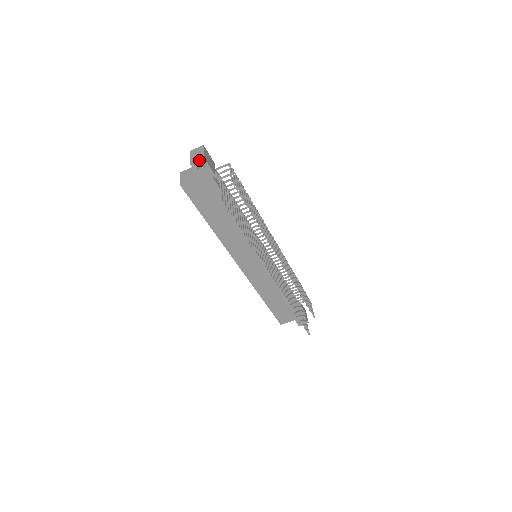
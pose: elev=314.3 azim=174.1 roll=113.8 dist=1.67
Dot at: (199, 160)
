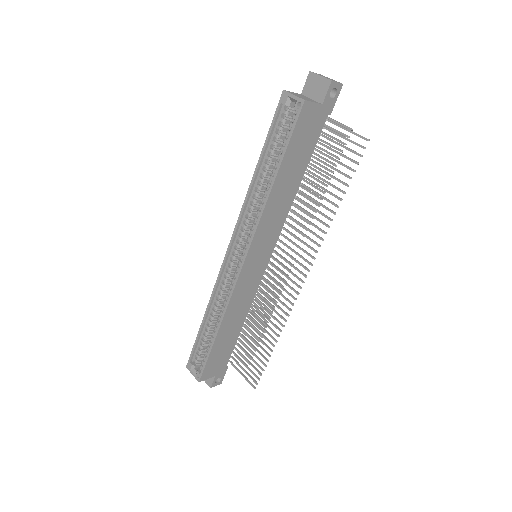
Dot at: (339, 83)
